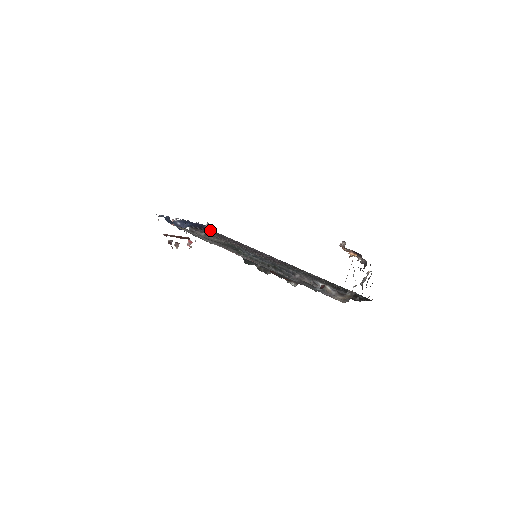
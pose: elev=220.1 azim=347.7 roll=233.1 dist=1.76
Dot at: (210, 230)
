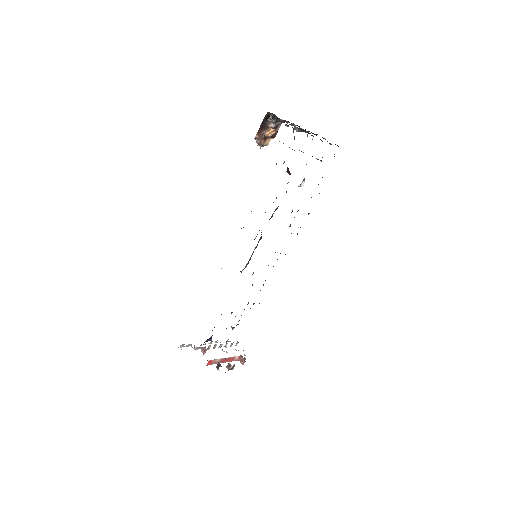
Dot at: occluded
